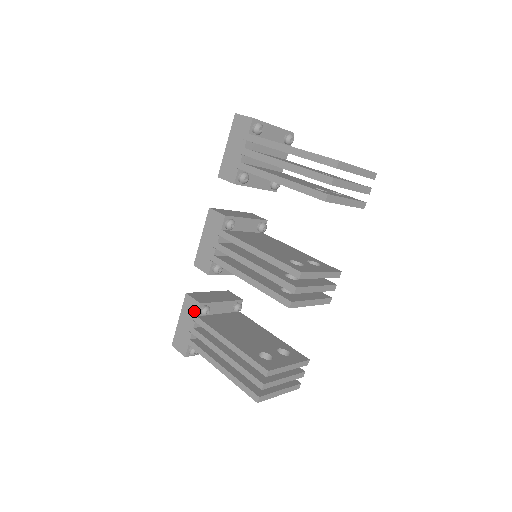
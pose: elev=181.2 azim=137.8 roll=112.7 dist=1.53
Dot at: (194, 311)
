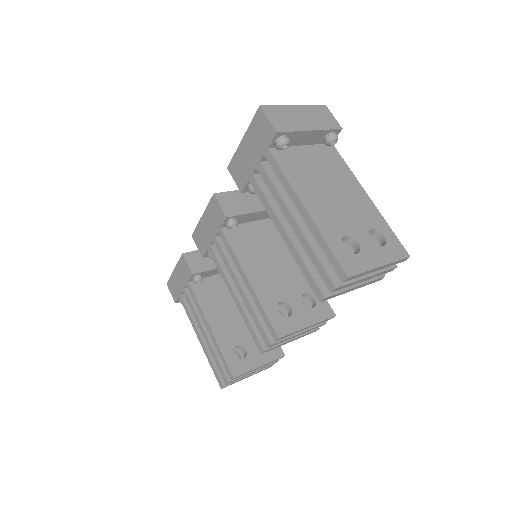
Dot at: (187, 276)
